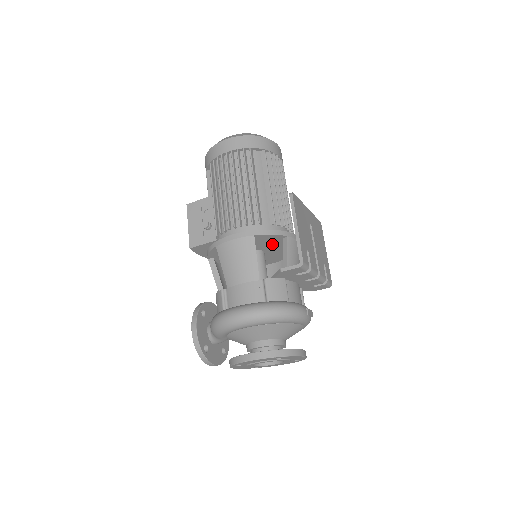
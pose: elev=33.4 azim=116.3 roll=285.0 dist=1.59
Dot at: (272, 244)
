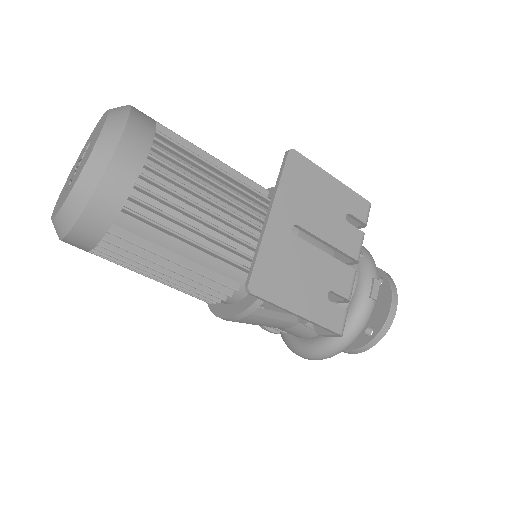
Dot at: occluded
